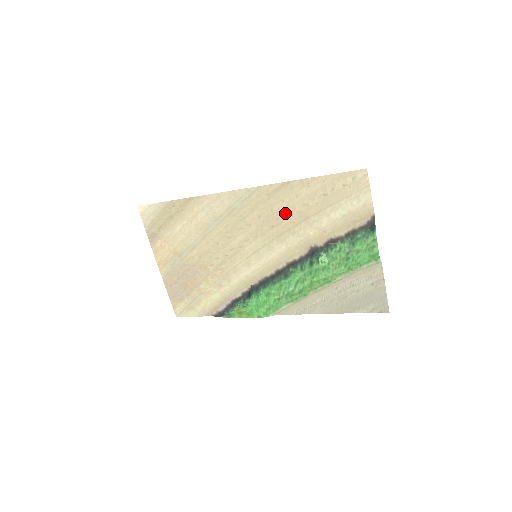
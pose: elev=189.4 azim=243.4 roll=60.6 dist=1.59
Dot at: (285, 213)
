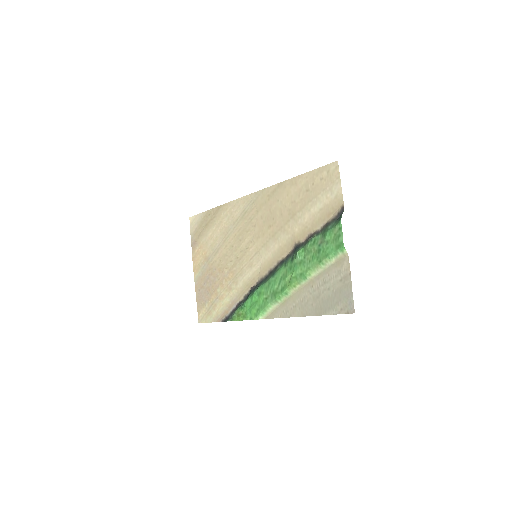
Dot at: (279, 212)
